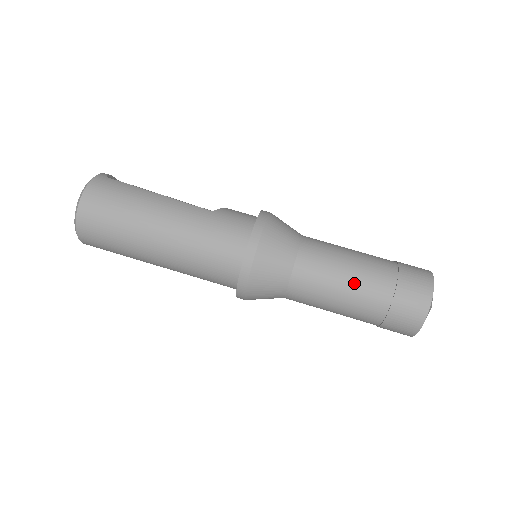
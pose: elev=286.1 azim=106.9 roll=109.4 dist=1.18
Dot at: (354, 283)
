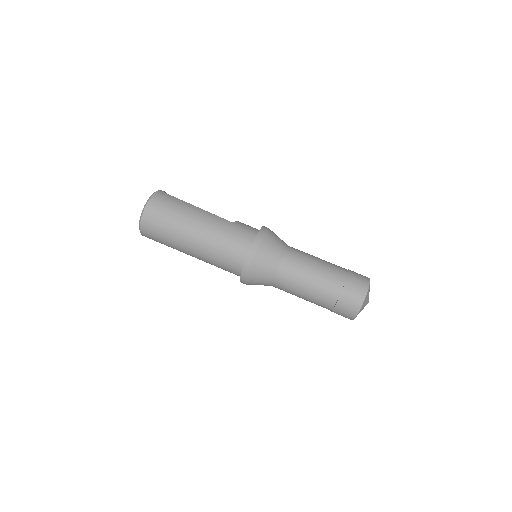
Dot at: (318, 277)
